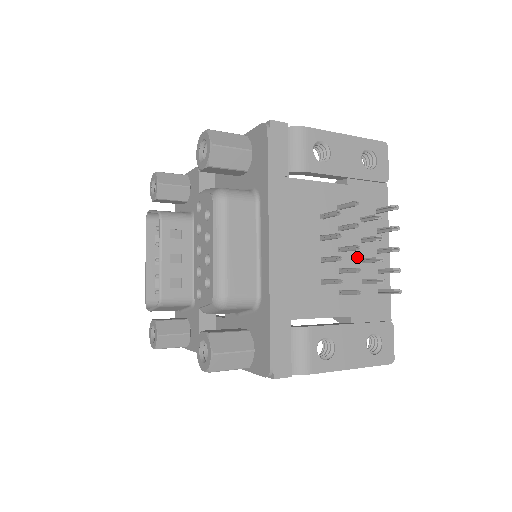
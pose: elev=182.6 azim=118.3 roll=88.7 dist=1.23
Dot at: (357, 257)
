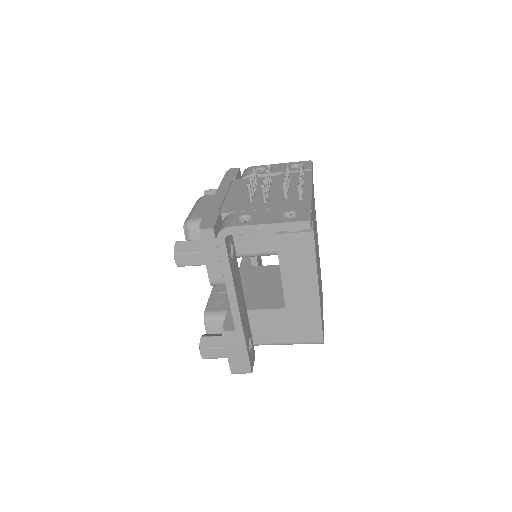
Dot at: (282, 192)
